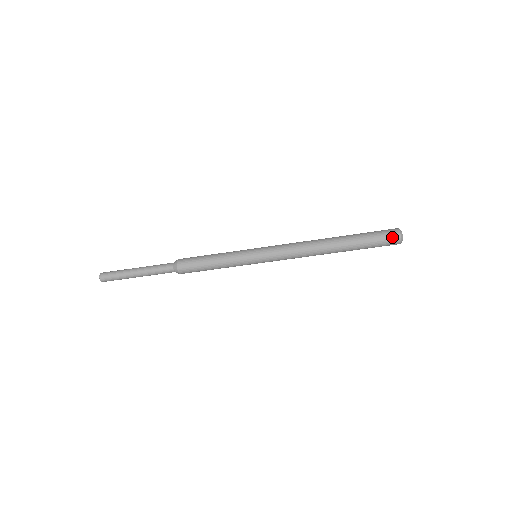
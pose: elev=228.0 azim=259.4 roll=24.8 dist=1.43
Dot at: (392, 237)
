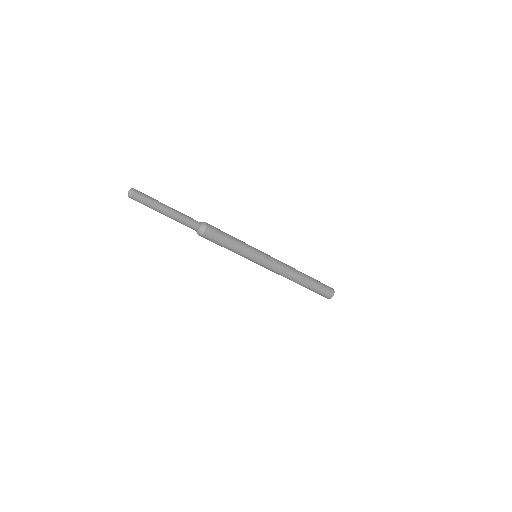
Dot at: (331, 289)
